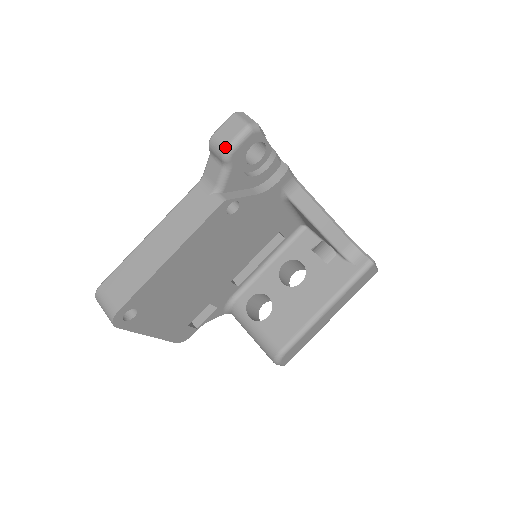
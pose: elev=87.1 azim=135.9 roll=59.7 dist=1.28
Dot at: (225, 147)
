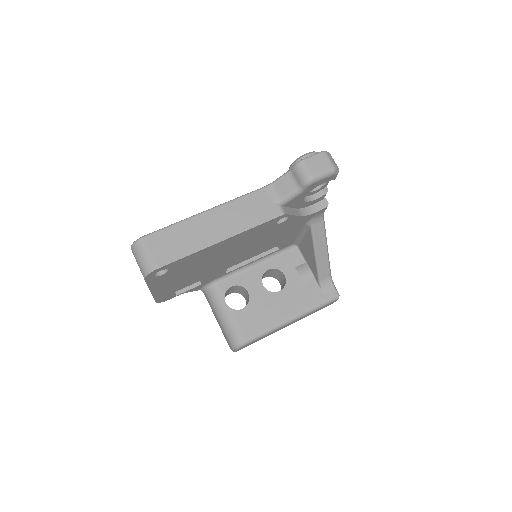
Dot at: (311, 176)
